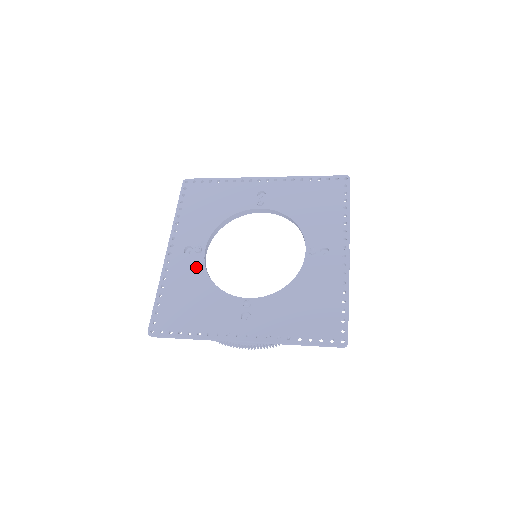
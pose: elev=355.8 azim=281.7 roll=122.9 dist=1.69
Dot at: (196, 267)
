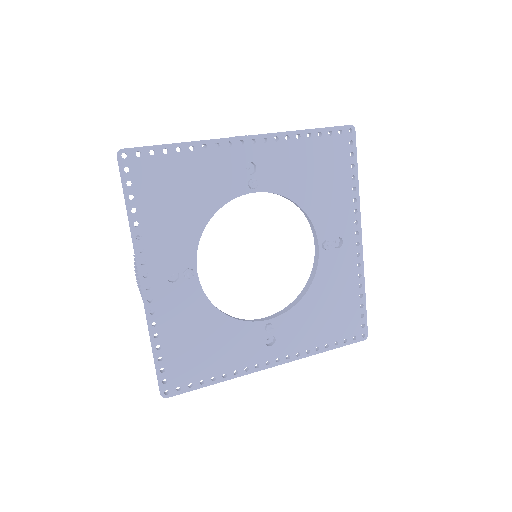
Dot at: (193, 298)
